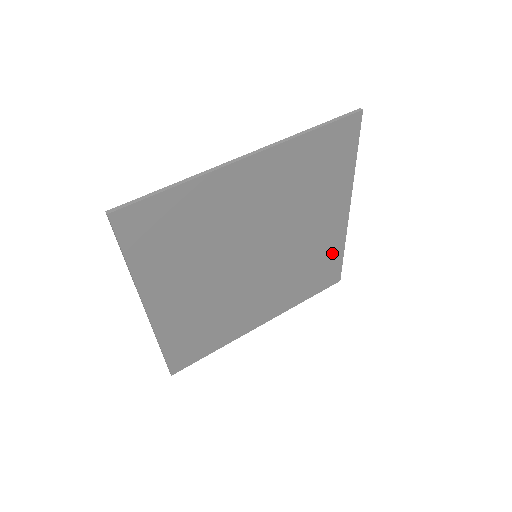
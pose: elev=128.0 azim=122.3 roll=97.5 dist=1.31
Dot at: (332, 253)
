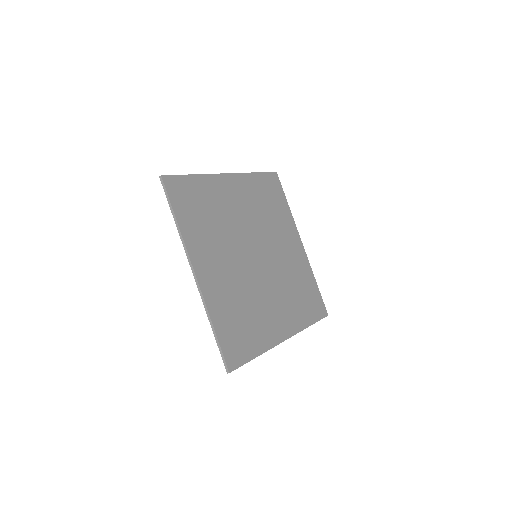
Dot at: (308, 279)
